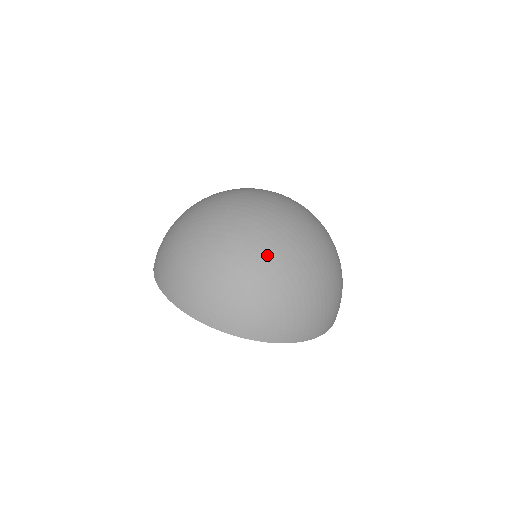
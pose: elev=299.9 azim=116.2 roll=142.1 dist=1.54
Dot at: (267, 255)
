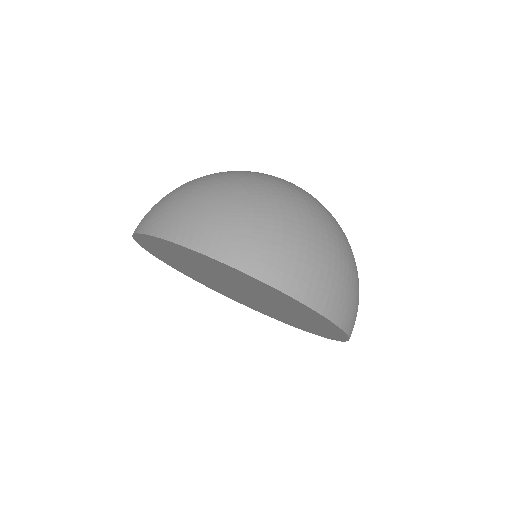
Dot at: (251, 180)
